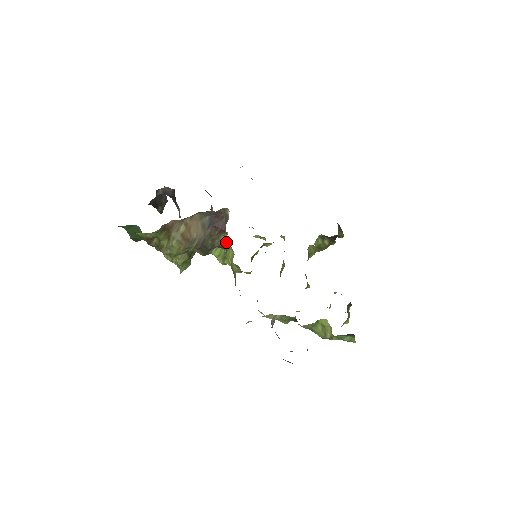
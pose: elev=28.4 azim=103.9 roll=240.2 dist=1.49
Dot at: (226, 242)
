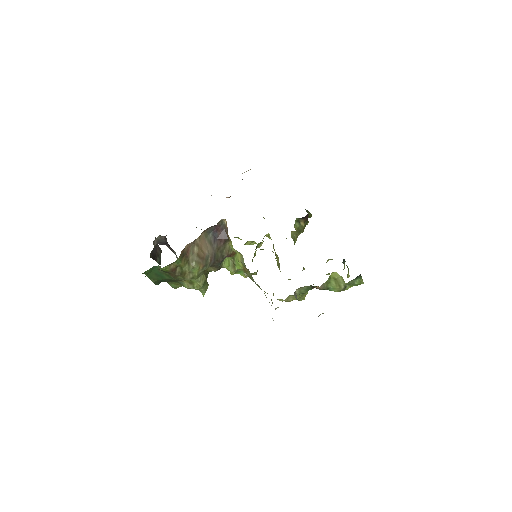
Dot at: (232, 249)
